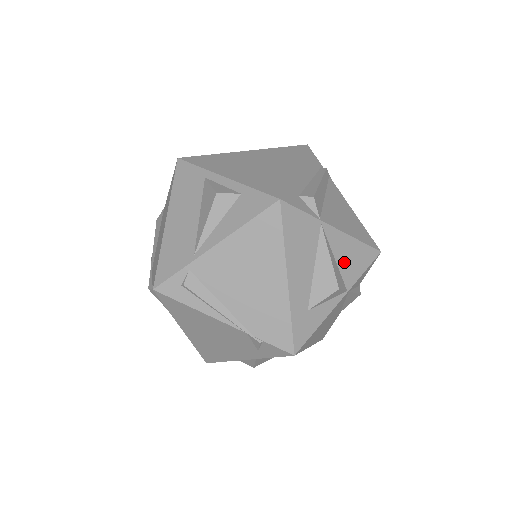
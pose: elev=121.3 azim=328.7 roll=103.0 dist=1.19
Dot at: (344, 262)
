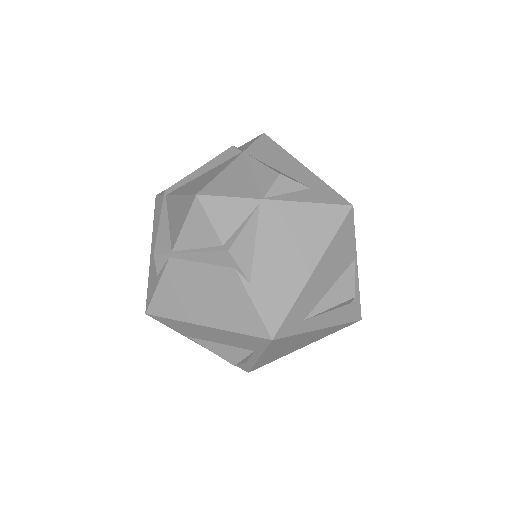
Dot at: occluded
